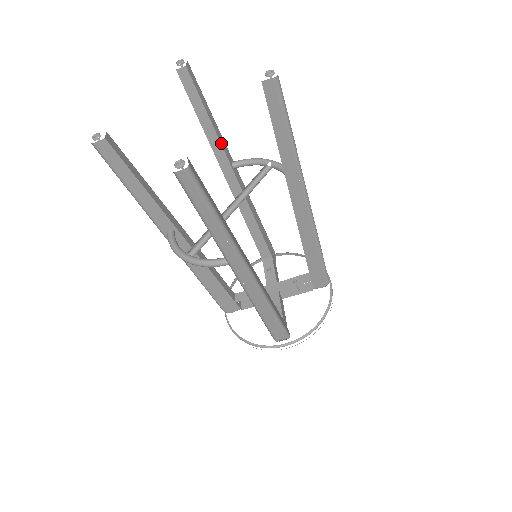
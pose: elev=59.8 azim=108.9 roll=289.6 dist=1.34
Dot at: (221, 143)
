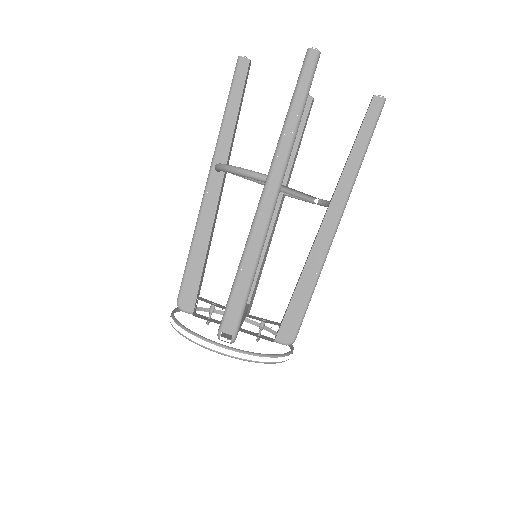
Dot at: (292, 165)
